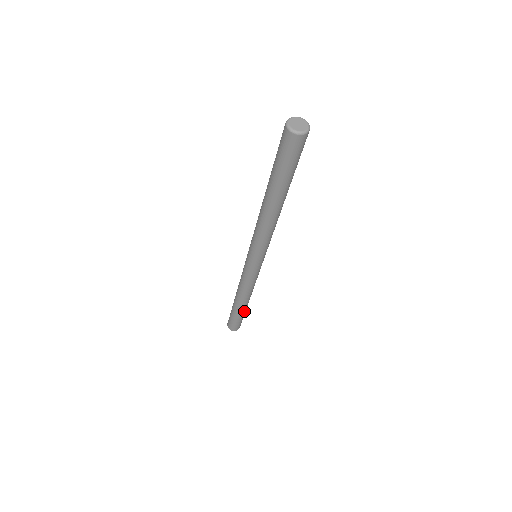
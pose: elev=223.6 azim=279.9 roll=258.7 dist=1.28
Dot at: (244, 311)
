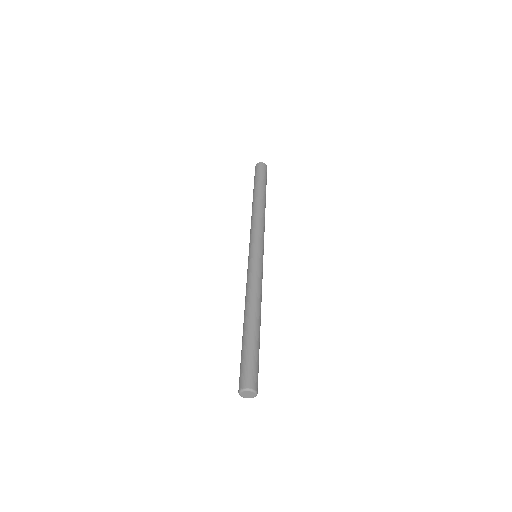
Dot at: occluded
